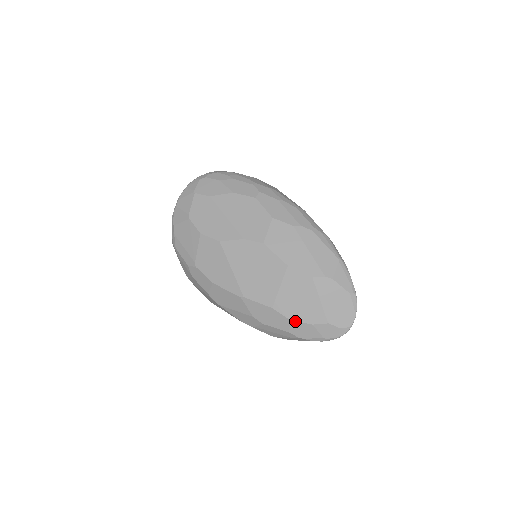
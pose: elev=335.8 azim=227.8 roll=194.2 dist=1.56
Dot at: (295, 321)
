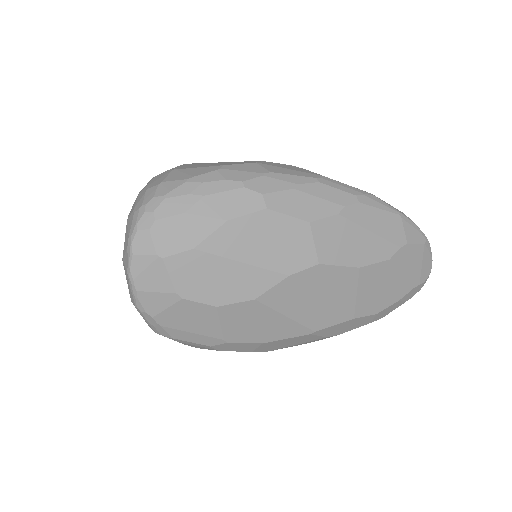
Dot at: (381, 311)
